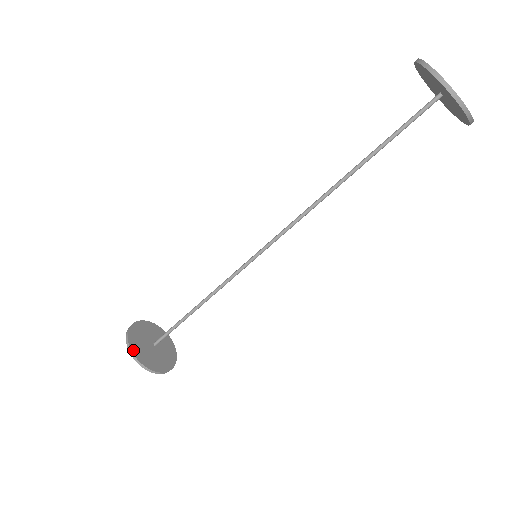
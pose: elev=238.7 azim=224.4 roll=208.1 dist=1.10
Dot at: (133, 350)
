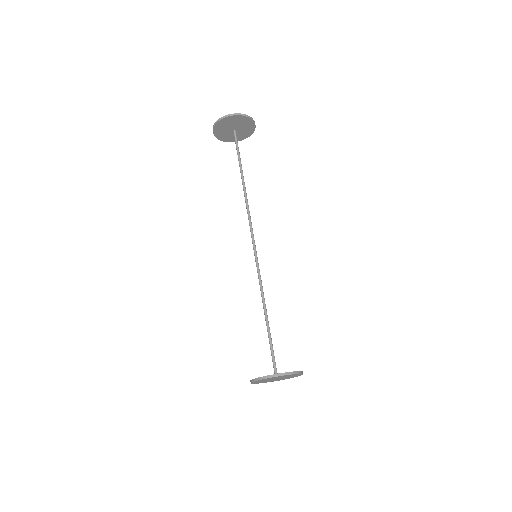
Dot at: (255, 379)
